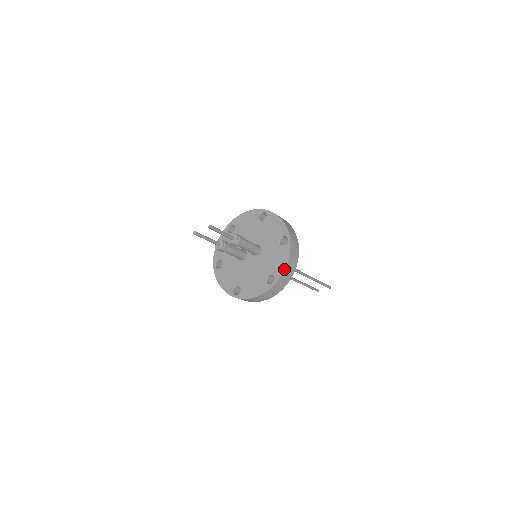
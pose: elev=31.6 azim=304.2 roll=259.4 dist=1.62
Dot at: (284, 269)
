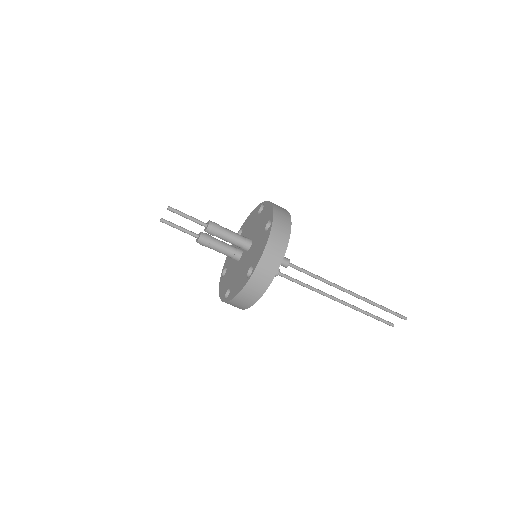
Dot at: (261, 255)
